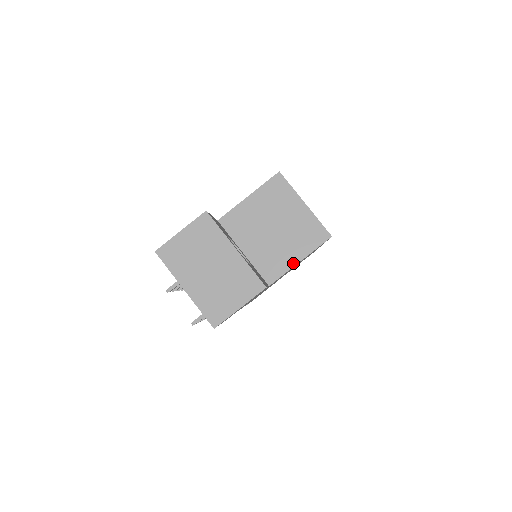
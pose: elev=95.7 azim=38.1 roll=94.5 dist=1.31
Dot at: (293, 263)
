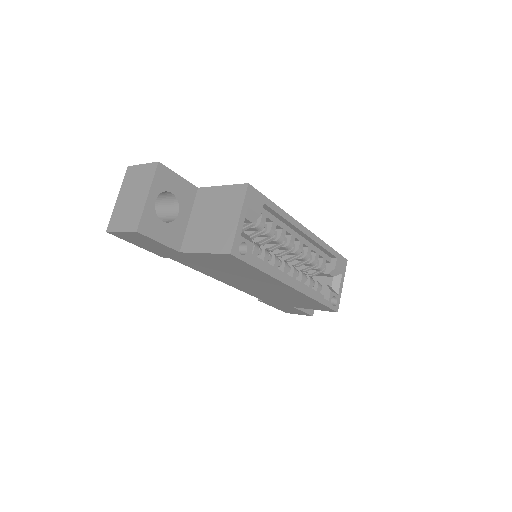
Dot at: (200, 250)
